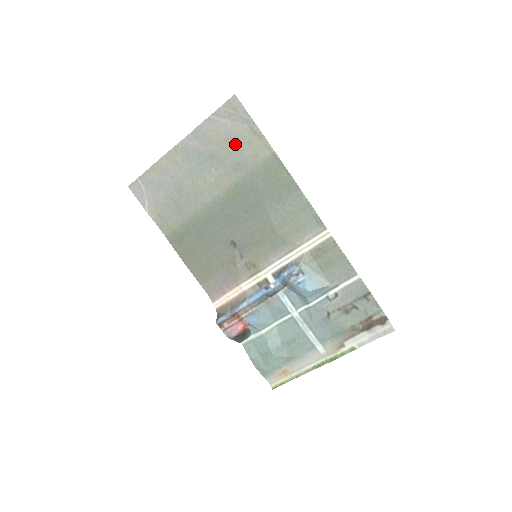
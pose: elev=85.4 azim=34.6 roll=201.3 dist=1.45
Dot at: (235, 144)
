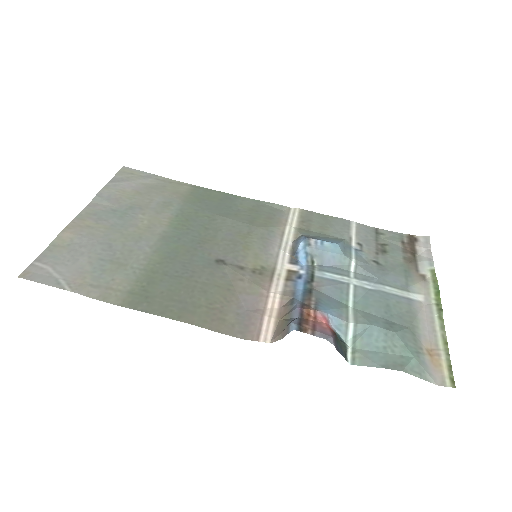
Dot at: (149, 192)
